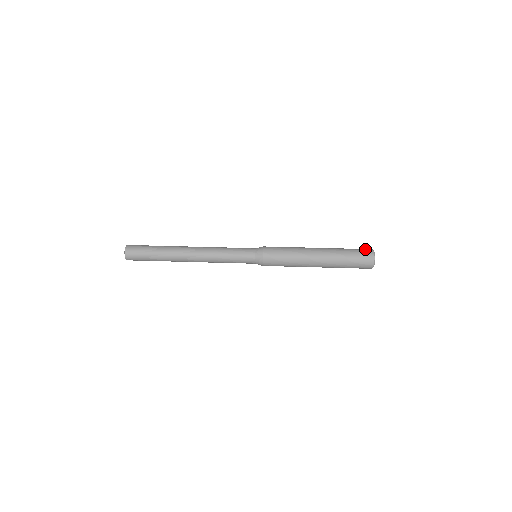
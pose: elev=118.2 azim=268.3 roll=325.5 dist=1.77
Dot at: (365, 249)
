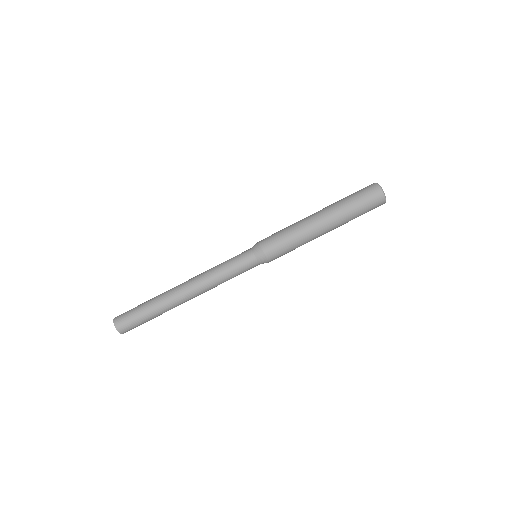
Dot at: (369, 188)
